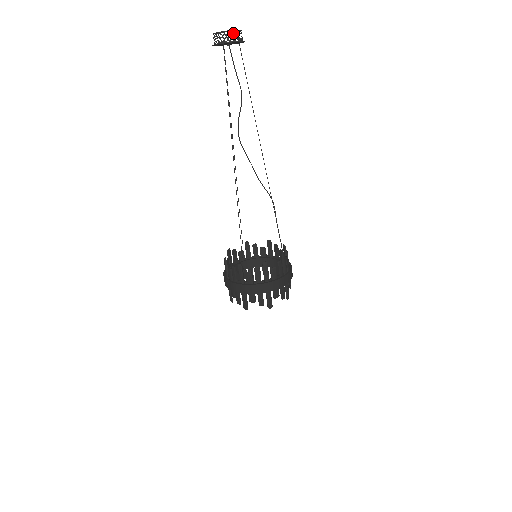
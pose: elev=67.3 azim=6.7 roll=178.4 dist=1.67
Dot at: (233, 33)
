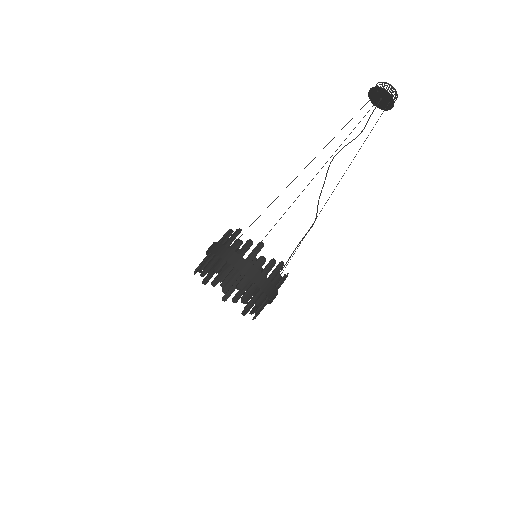
Dot at: (391, 88)
